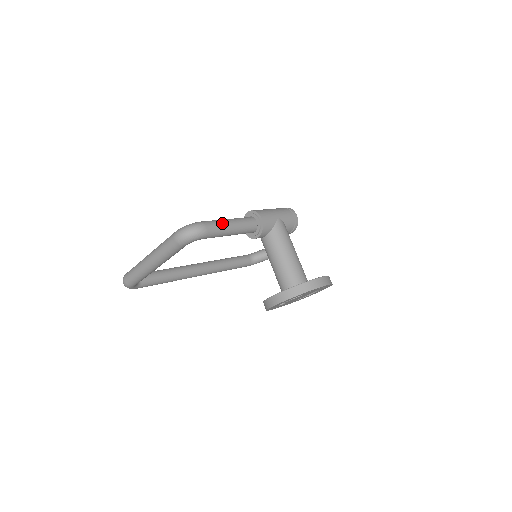
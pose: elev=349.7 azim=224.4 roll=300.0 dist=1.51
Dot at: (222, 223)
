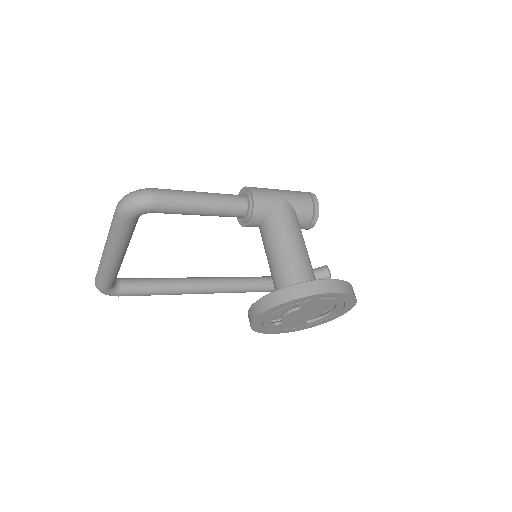
Dot at: (186, 193)
